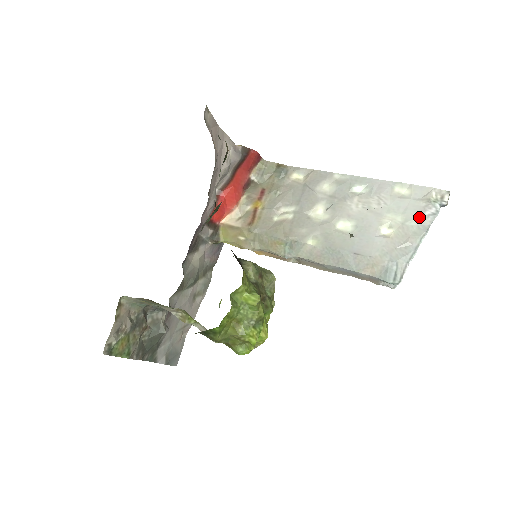
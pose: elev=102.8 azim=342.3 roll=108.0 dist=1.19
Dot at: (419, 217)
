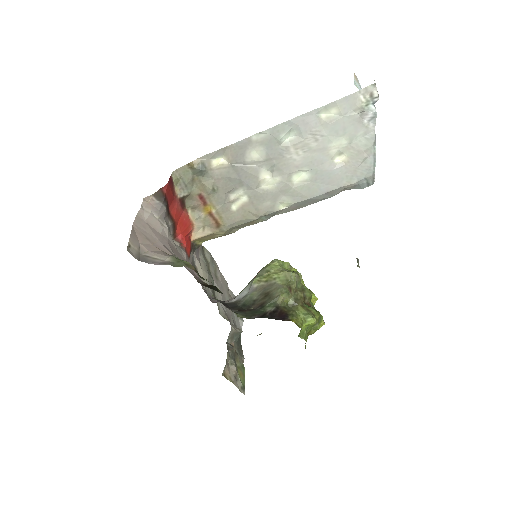
Dot at: (361, 129)
